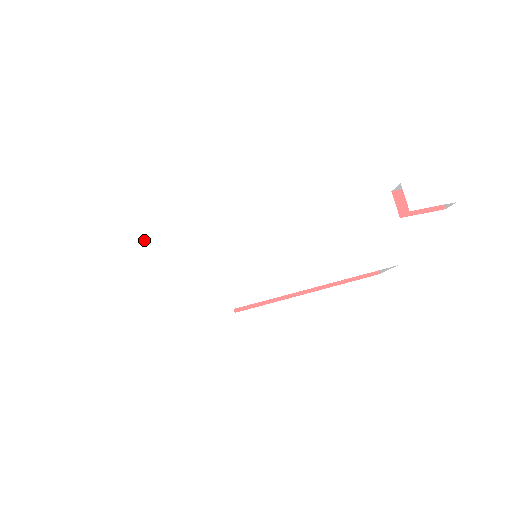
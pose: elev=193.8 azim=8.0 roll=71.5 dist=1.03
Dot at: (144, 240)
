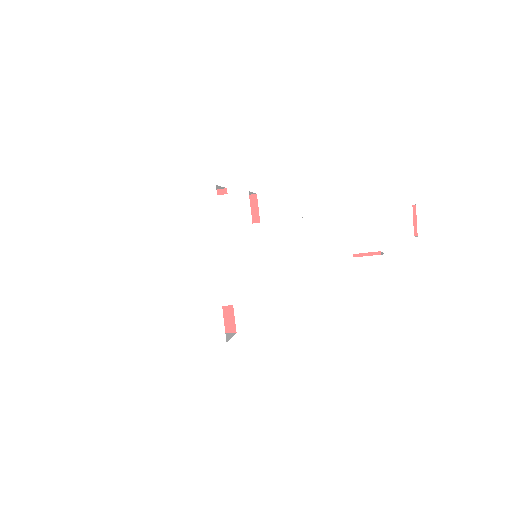
Dot at: (156, 235)
